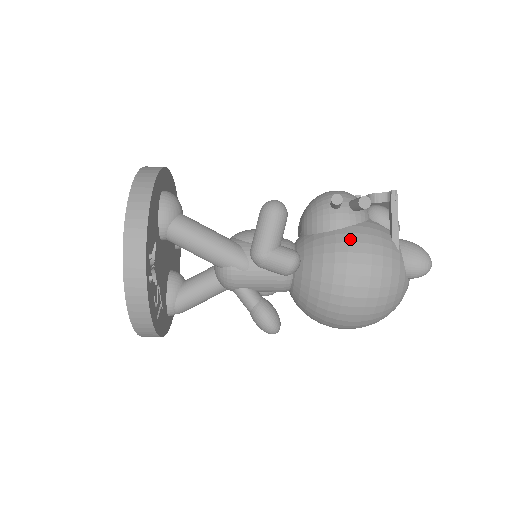
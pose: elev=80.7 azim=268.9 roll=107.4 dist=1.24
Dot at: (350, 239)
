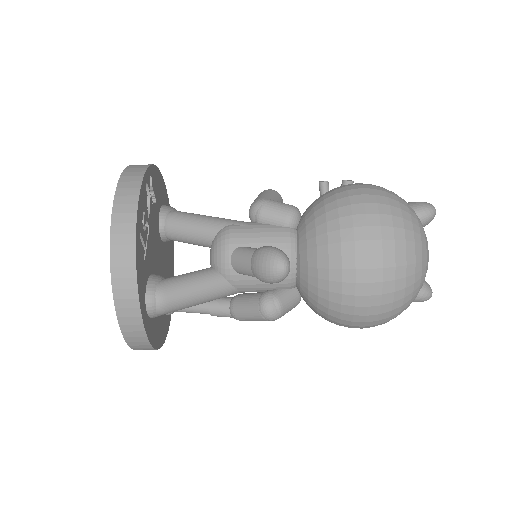
Dot at: occluded
